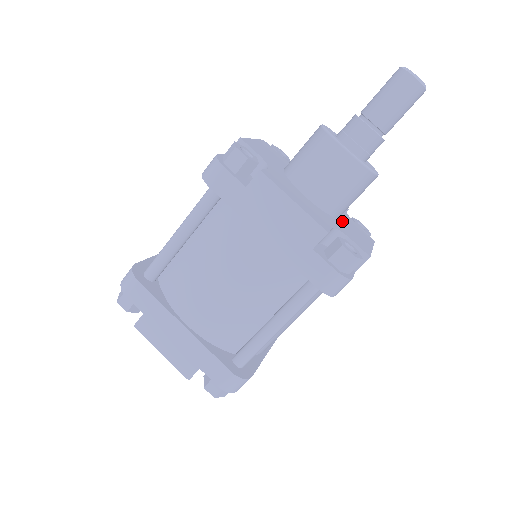
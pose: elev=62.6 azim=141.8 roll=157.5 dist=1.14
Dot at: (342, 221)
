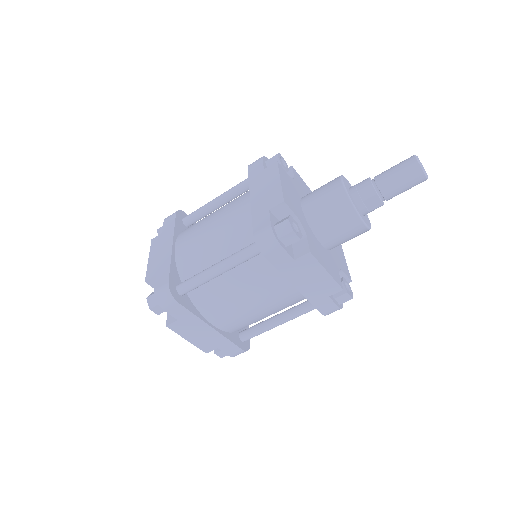
Dot at: occluded
